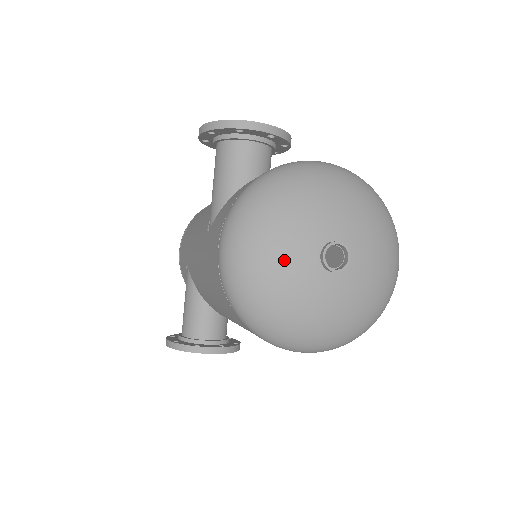
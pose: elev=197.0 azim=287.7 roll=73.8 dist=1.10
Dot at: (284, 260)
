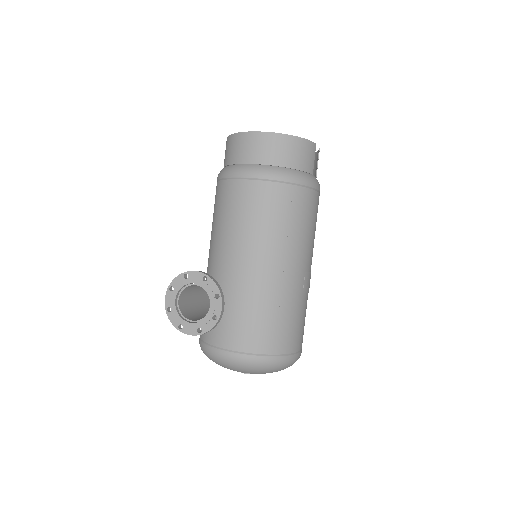
Dot at: occluded
